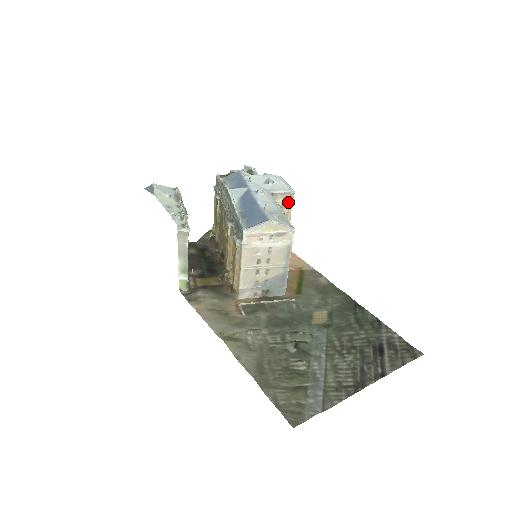
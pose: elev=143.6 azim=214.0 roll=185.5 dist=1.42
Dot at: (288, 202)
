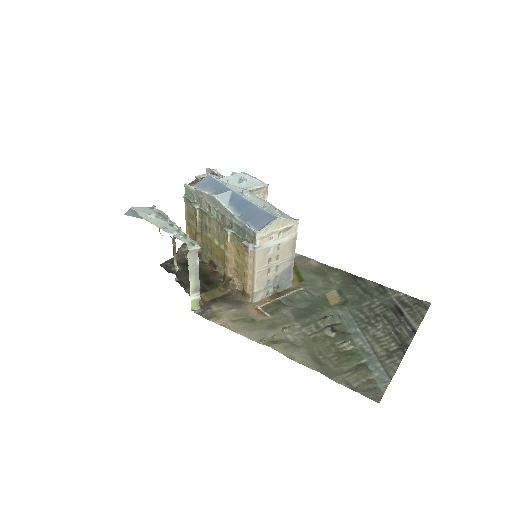
Dot at: (263, 196)
